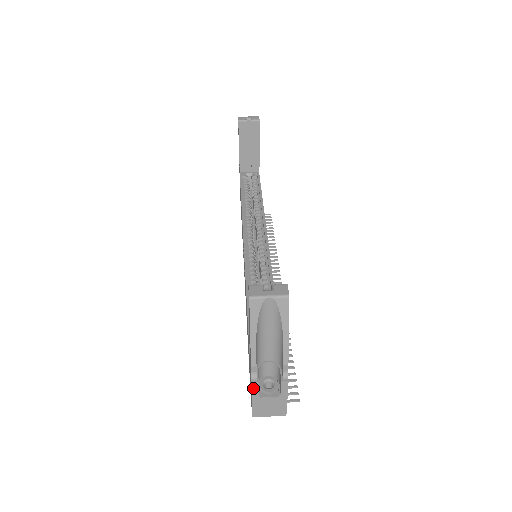
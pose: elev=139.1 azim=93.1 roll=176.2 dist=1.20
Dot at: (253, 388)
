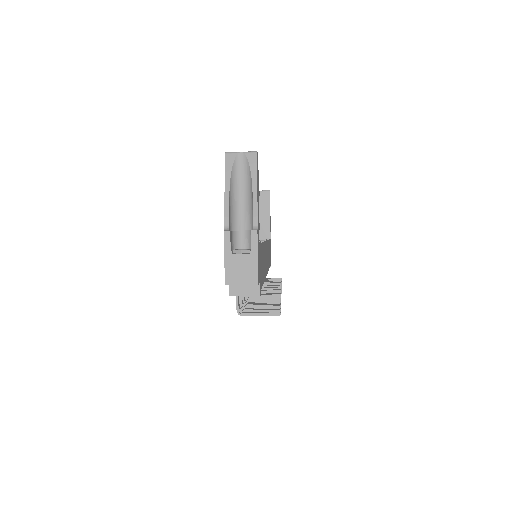
Dot at: (225, 239)
